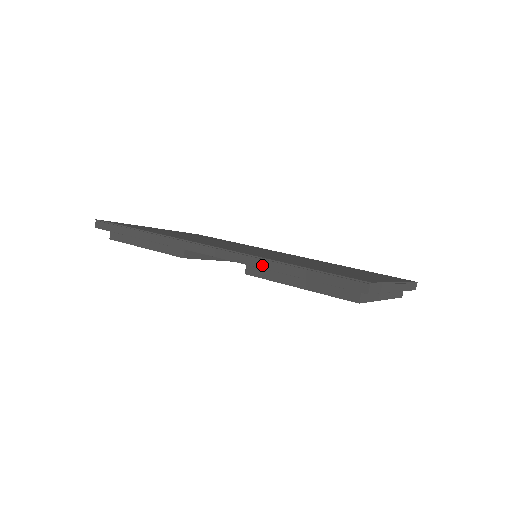
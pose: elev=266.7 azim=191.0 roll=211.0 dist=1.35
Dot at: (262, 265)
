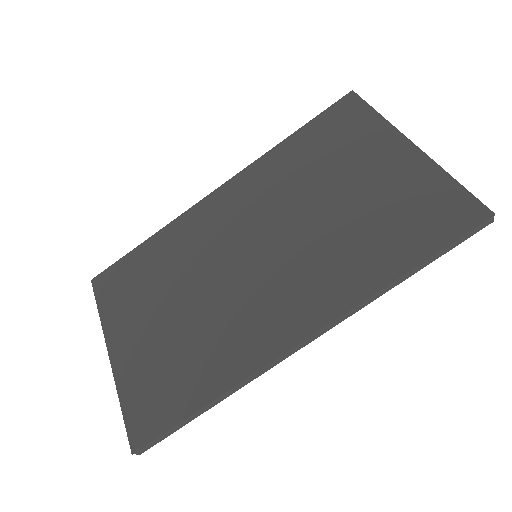
Dot at: (378, 296)
